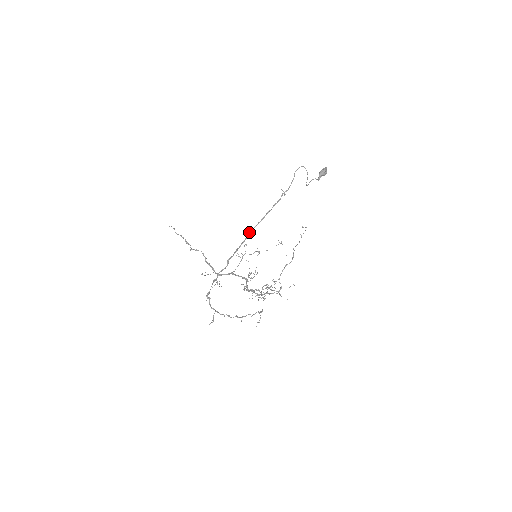
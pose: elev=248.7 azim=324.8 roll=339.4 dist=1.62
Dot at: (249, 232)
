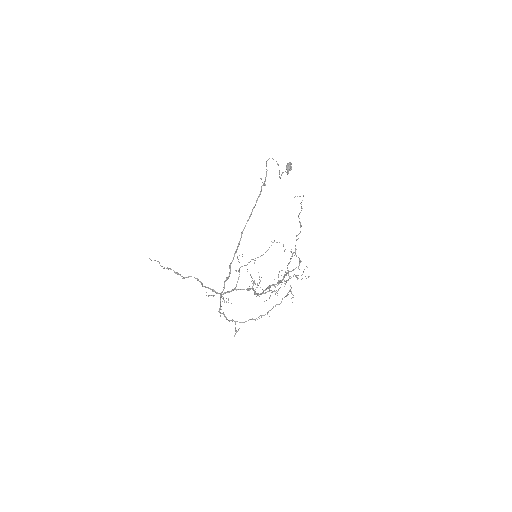
Dot at: (241, 232)
